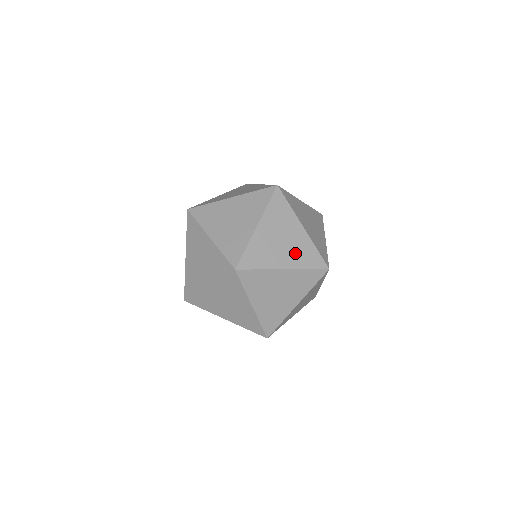
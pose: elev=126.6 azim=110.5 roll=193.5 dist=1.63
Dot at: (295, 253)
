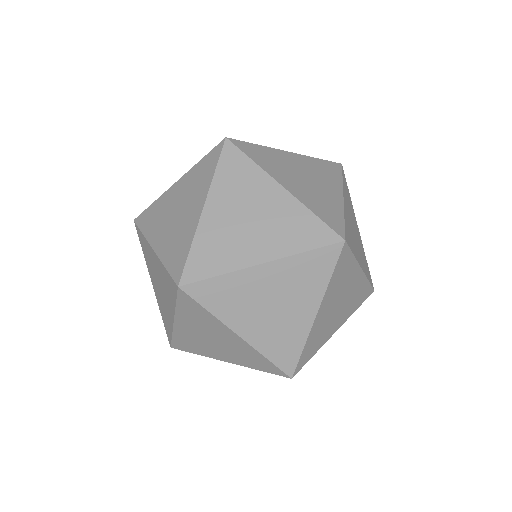
Dot at: (272, 331)
